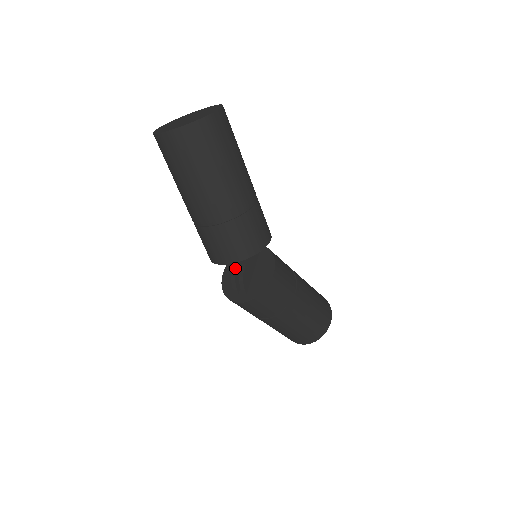
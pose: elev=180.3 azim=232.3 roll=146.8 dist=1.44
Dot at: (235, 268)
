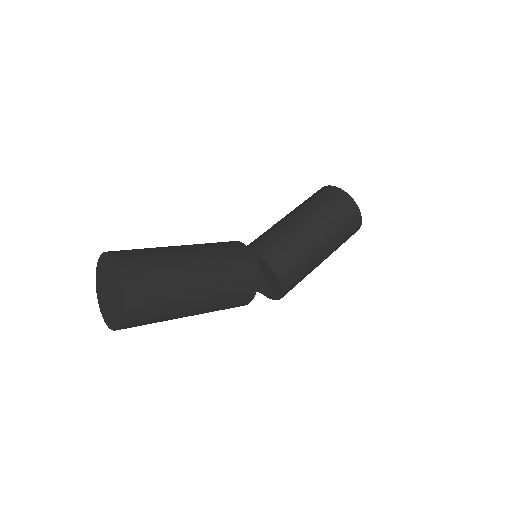
Dot at: occluded
